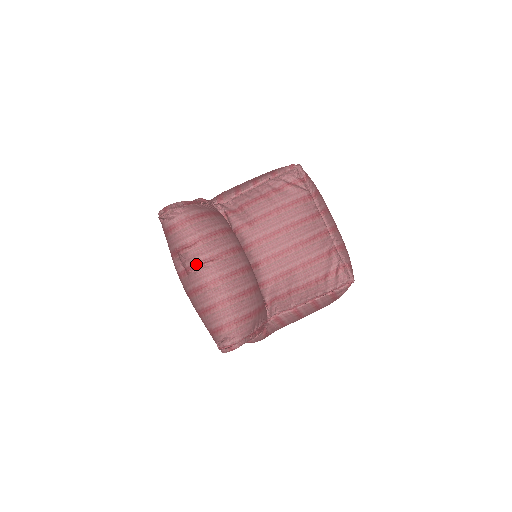
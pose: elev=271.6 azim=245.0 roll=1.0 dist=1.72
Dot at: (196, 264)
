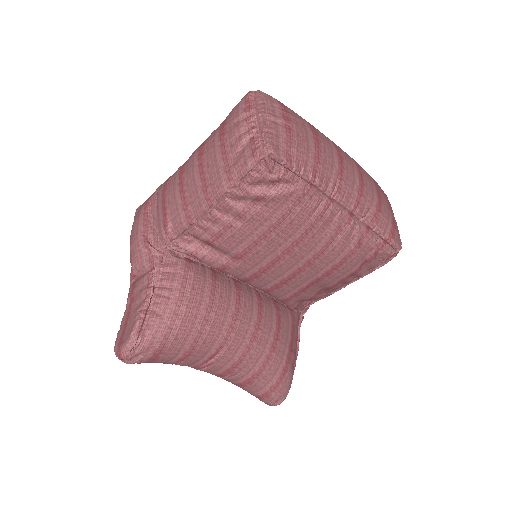
Dot at: (197, 367)
